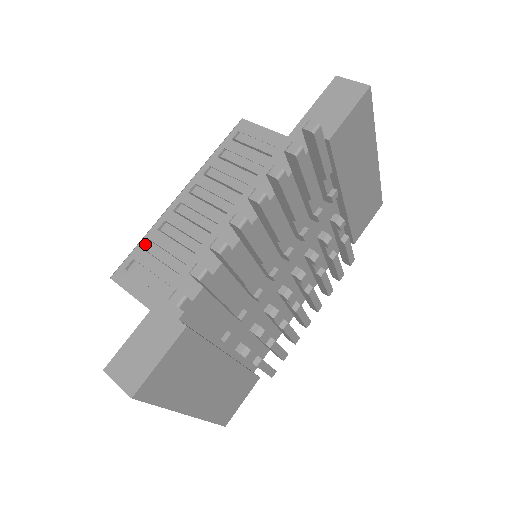
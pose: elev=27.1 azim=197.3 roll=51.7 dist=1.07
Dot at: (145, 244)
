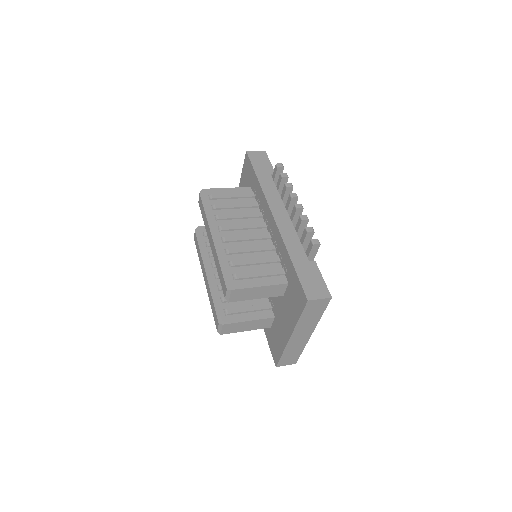
Dot at: (229, 264)
